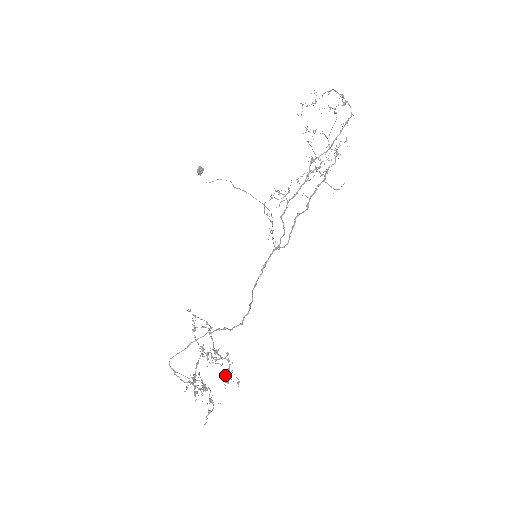
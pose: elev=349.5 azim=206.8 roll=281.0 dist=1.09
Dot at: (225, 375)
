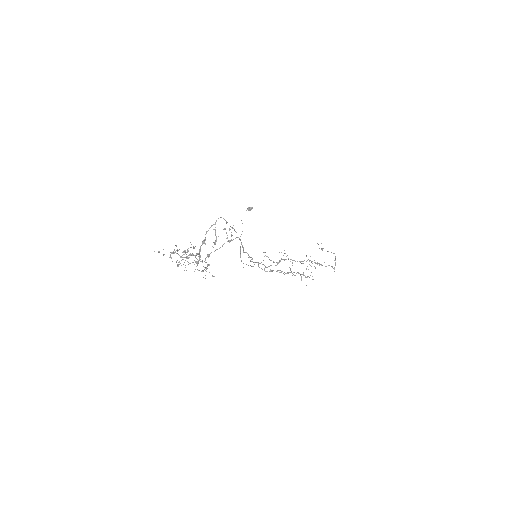
Dot at: occluded
